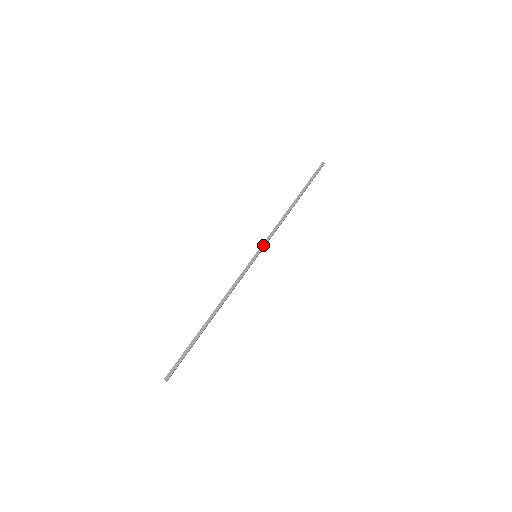
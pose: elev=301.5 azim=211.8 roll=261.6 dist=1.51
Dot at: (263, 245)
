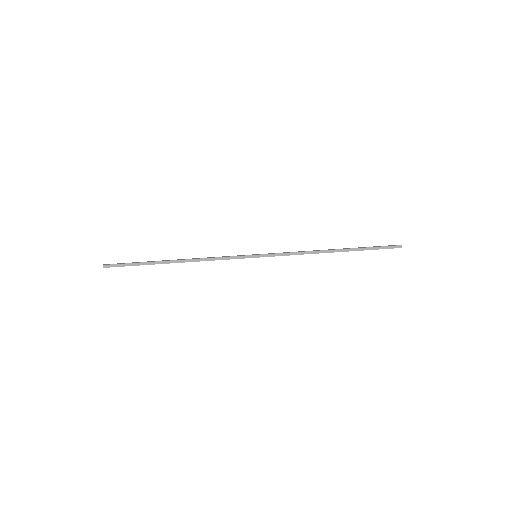
Dot at: (270, 253)
